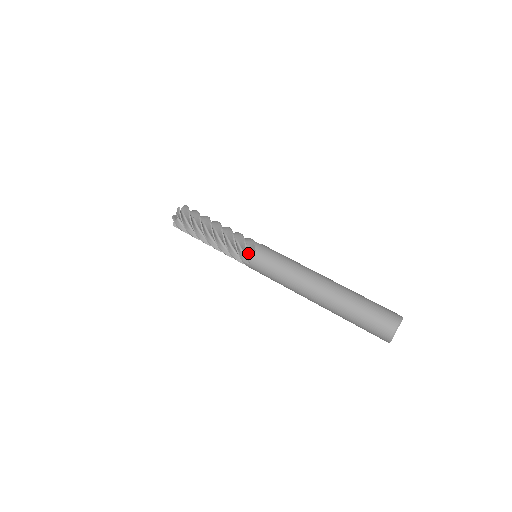
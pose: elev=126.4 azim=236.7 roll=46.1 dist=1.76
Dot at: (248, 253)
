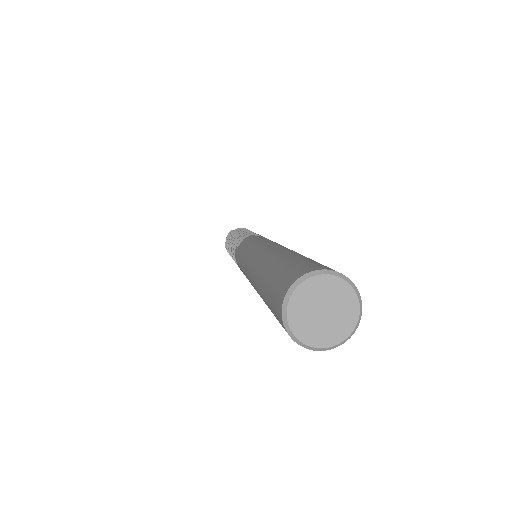
Dot at: (250, 236)
